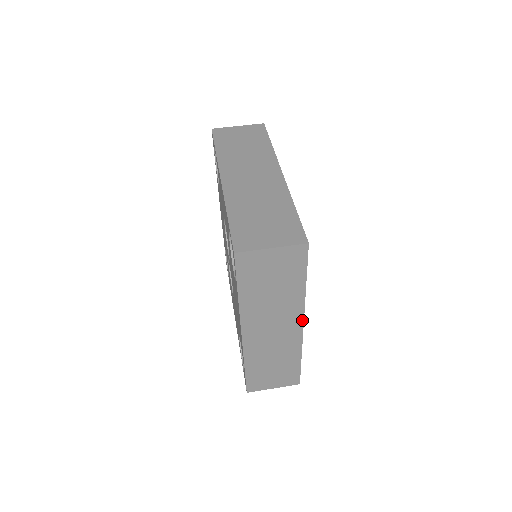
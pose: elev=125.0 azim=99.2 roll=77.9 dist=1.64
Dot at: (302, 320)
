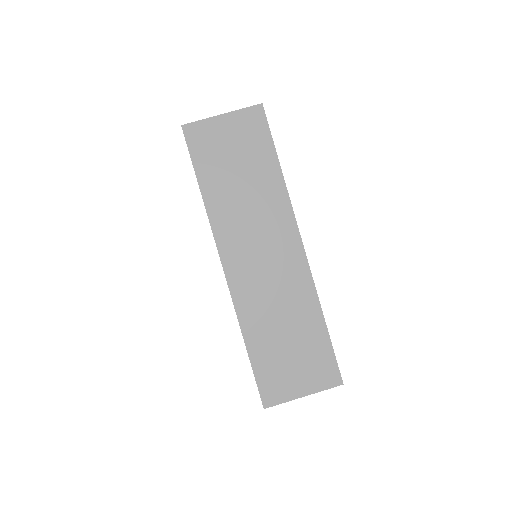
Dot at: occluded
